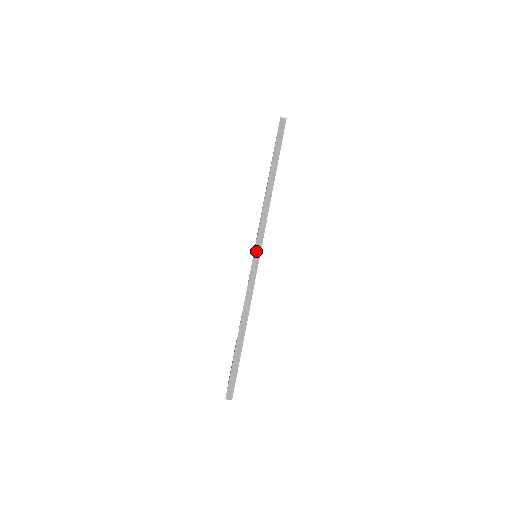
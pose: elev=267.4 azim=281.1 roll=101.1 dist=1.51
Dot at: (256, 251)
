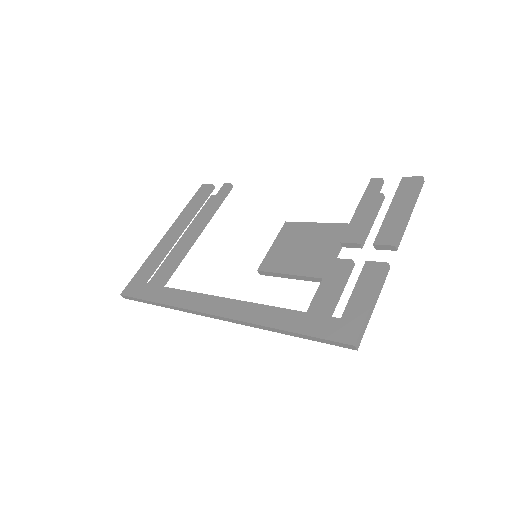
Dot at: (213, 316)
